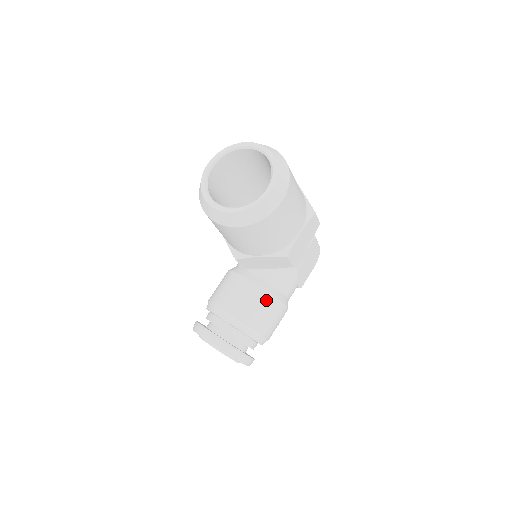
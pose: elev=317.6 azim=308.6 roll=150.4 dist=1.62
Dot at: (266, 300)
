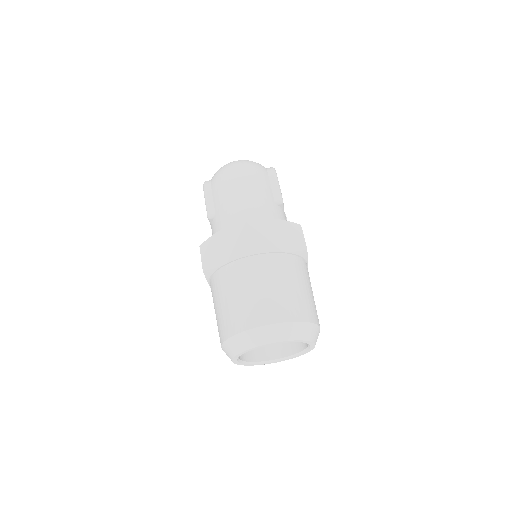
Dot at: occluded
